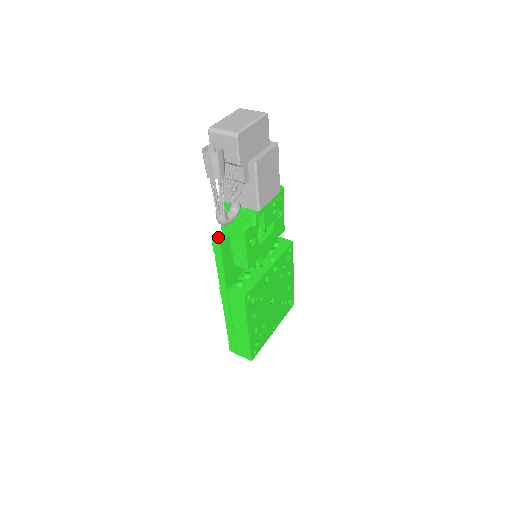
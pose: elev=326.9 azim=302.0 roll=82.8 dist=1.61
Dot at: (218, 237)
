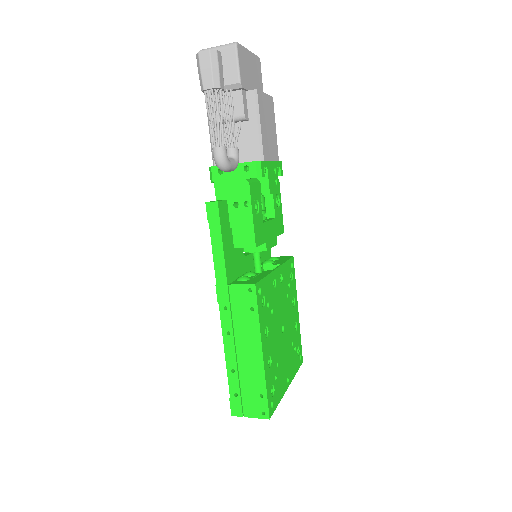
Dot at: (212, 201)
